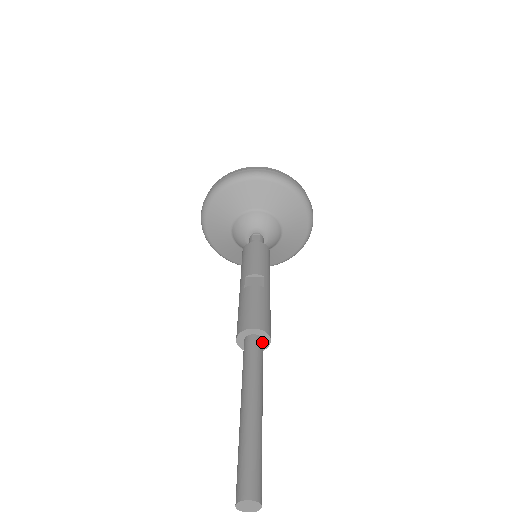
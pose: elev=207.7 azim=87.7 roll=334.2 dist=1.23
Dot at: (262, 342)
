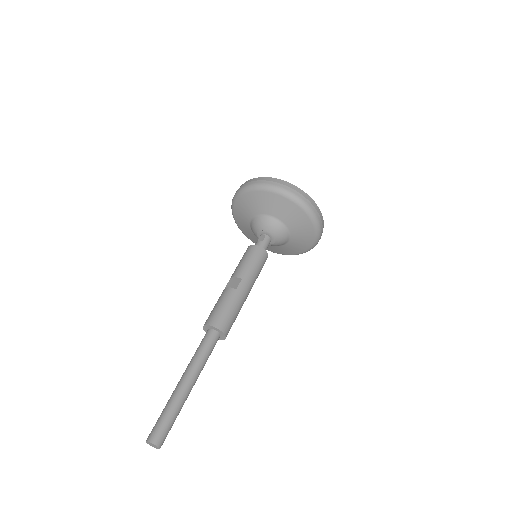
Dot at: (216, 335)
